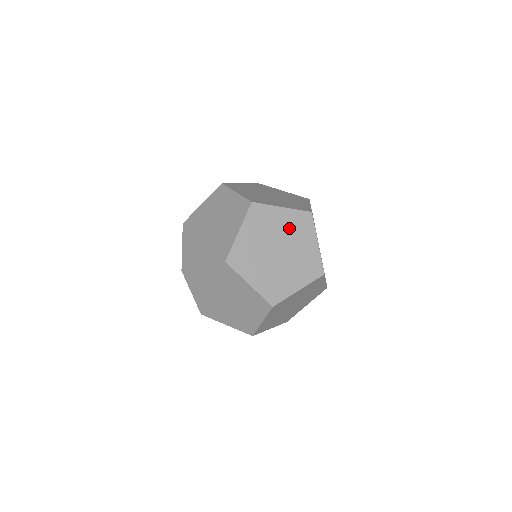
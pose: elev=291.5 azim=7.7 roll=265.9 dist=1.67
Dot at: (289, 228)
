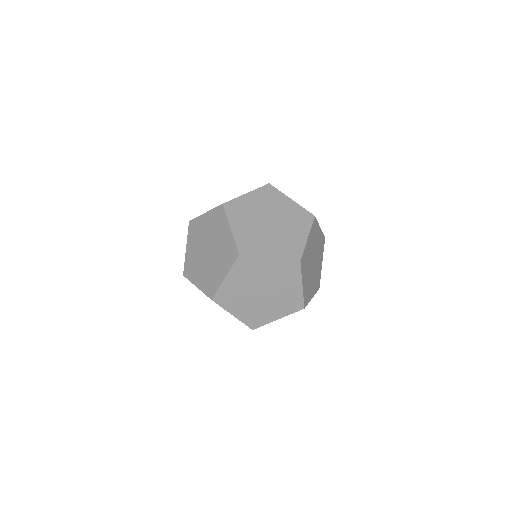
Dot at: (275, 275)
